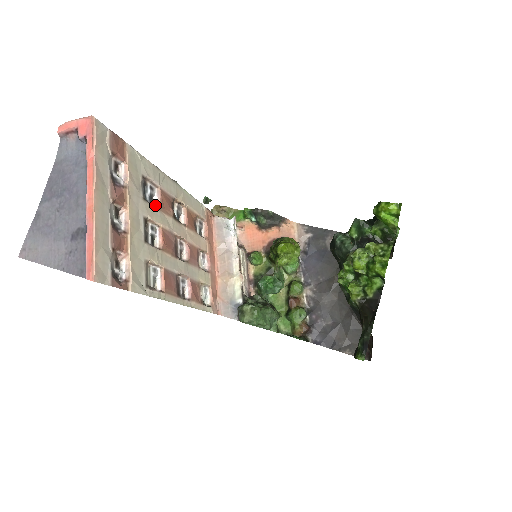
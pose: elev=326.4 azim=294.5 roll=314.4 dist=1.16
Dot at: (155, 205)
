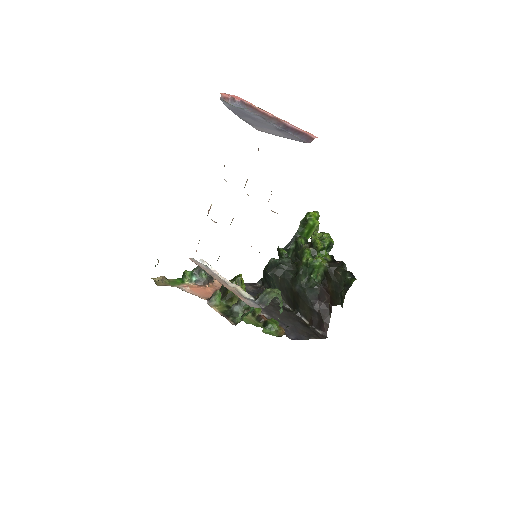
Dot at: occluded
